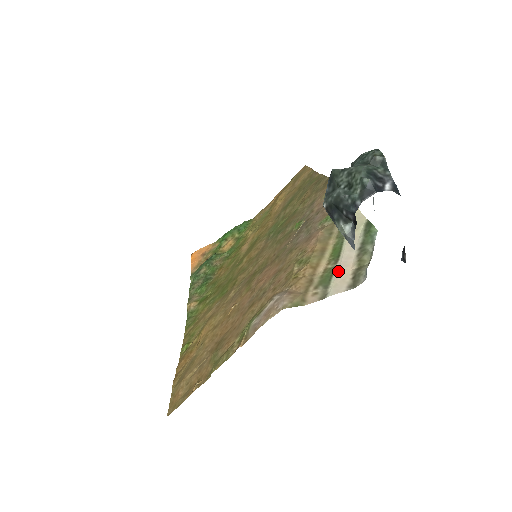
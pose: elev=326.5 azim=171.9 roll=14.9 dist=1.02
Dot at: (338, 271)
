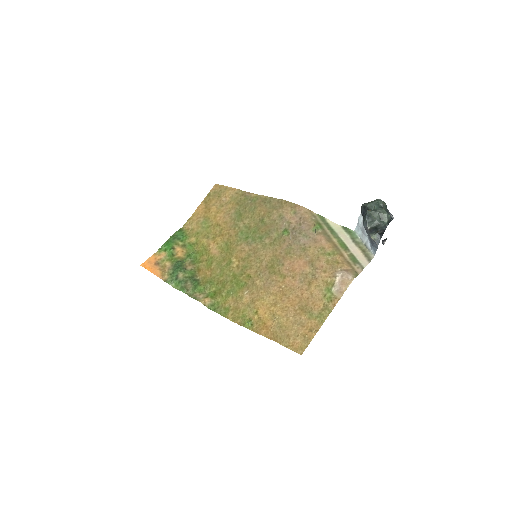
Dot at: (356, 255)
